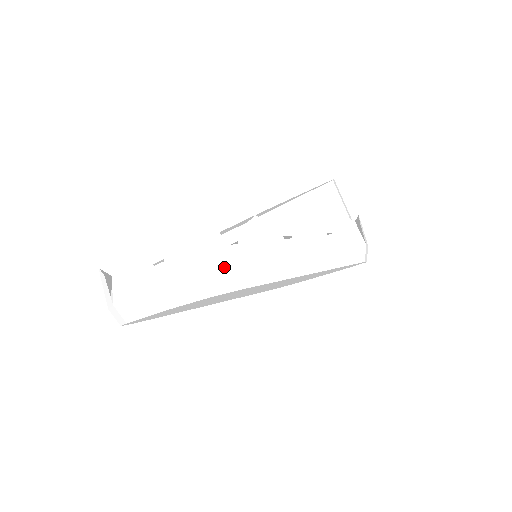
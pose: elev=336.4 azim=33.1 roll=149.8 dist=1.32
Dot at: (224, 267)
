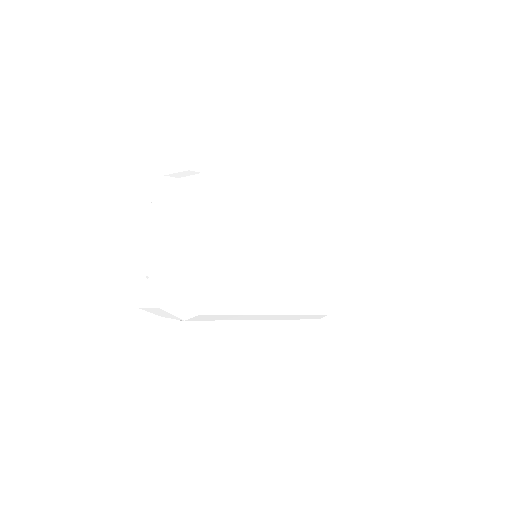
Dot at: (178, 173)
